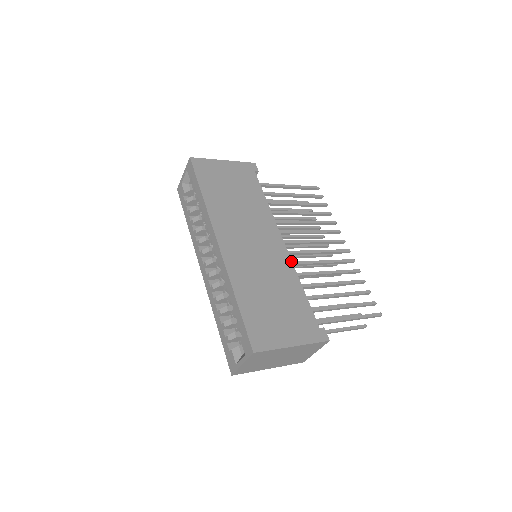
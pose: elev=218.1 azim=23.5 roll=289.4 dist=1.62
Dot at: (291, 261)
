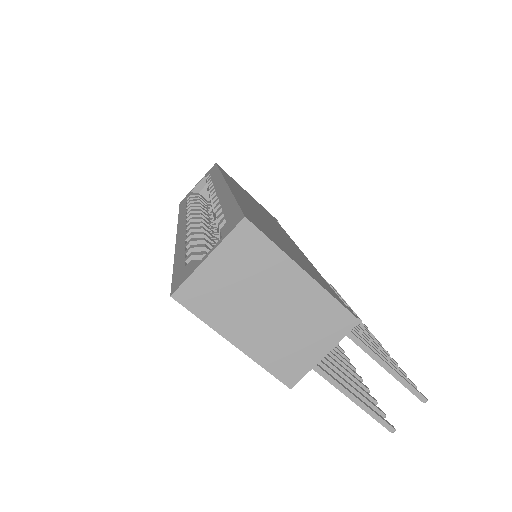
Dot at: occluded
